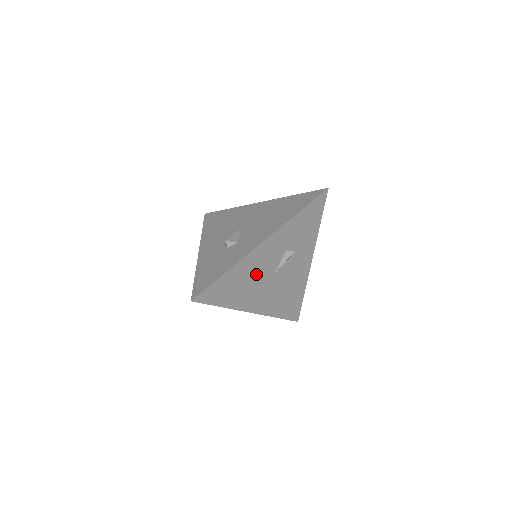
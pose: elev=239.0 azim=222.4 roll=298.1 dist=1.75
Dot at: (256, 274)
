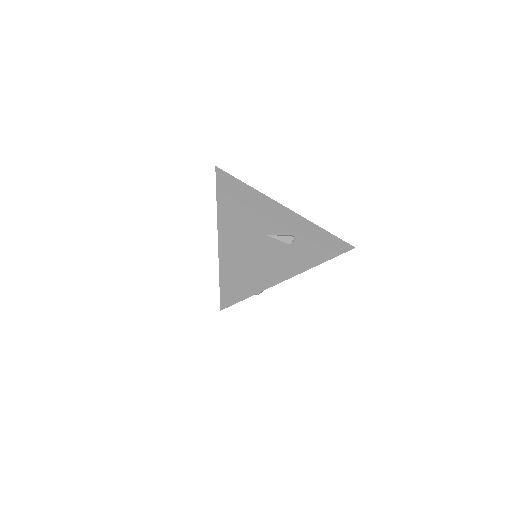
Dot at: (257, 215)
